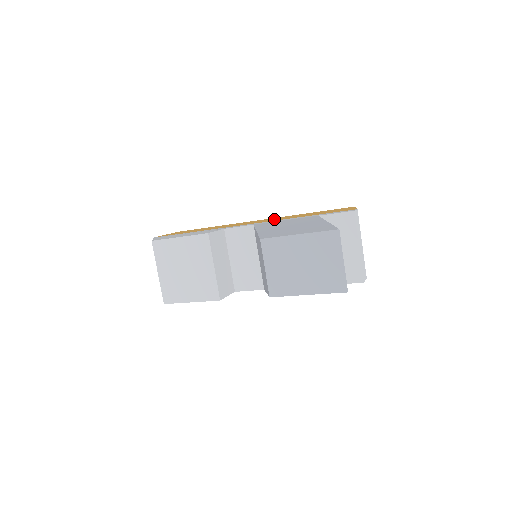
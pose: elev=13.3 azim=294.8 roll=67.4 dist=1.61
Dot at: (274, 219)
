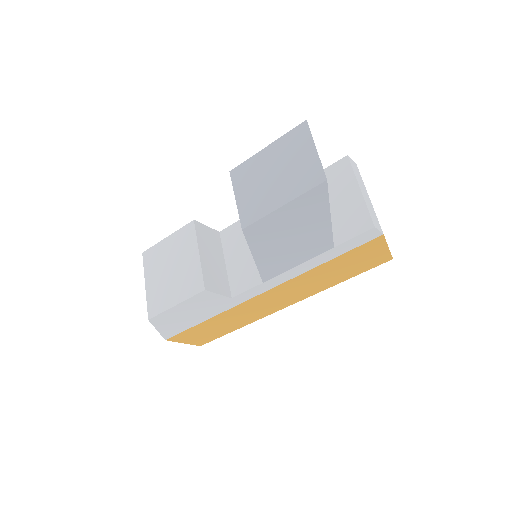
Dot at: occluded
